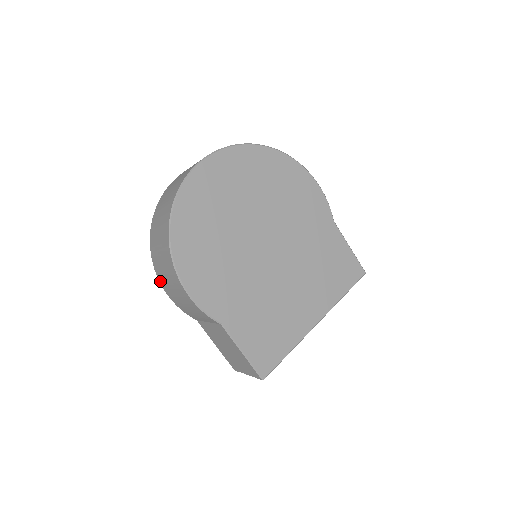
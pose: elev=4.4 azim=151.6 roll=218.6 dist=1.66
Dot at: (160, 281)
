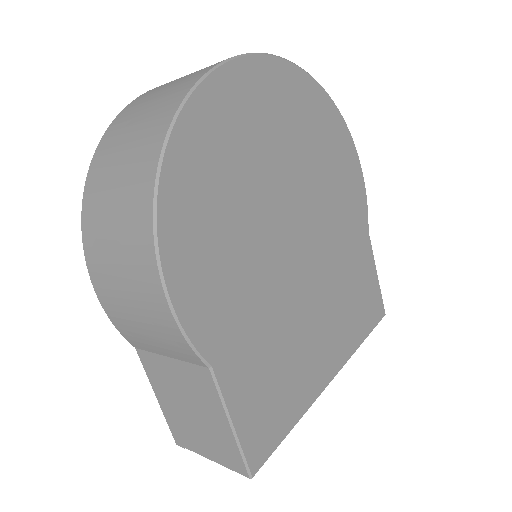
Dot at: (89, 262)
